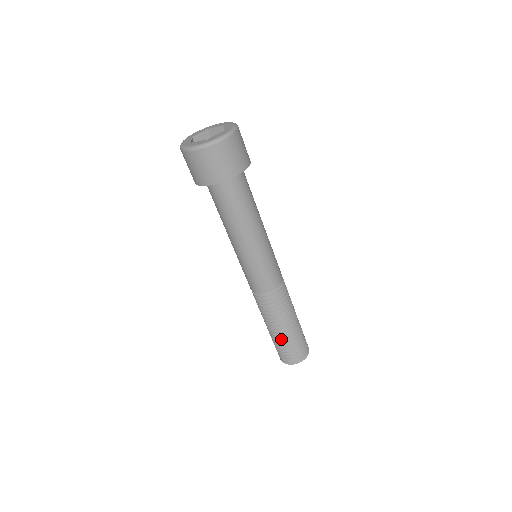
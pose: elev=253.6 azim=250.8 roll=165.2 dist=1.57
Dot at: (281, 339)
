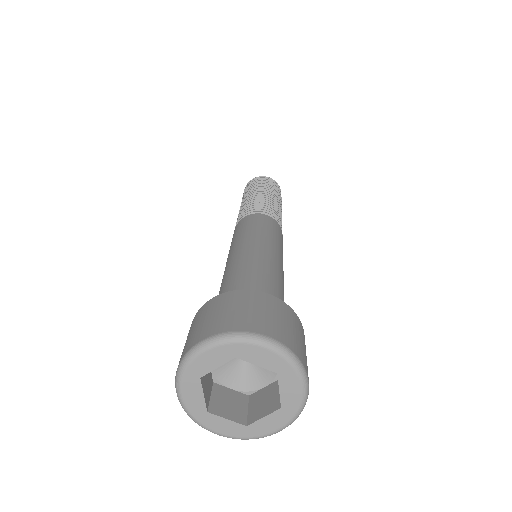
Dot at: occluded
